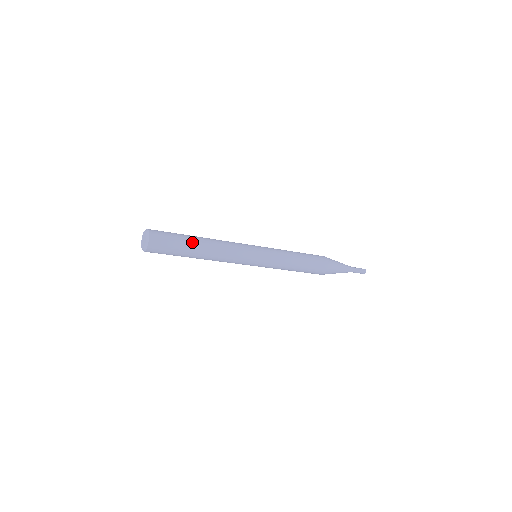
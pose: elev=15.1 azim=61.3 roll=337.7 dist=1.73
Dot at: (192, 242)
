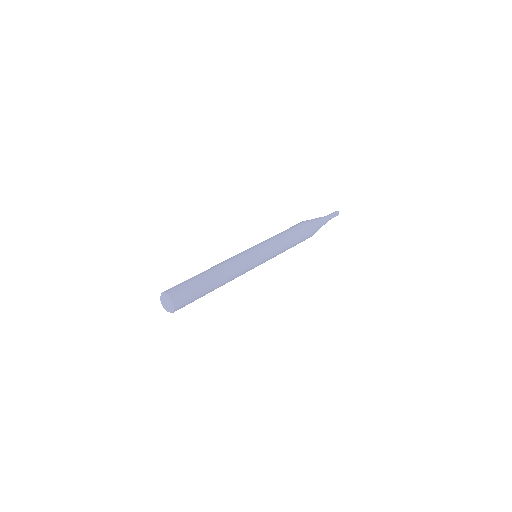
Dot at: (207, 283)
